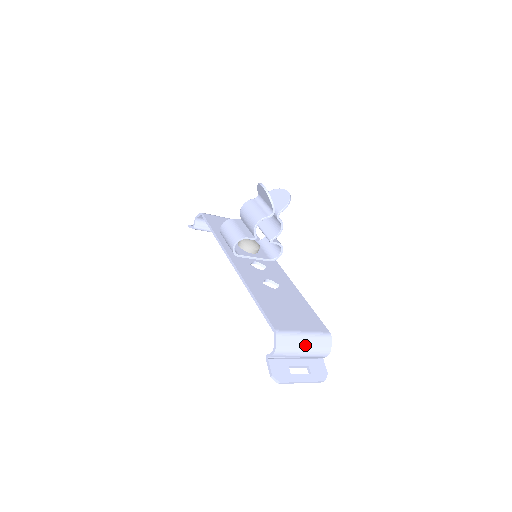
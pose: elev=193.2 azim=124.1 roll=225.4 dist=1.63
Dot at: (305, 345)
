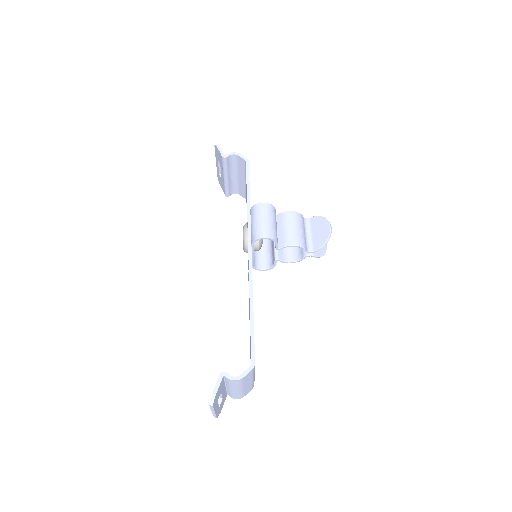
Dot at: (246, 386)
